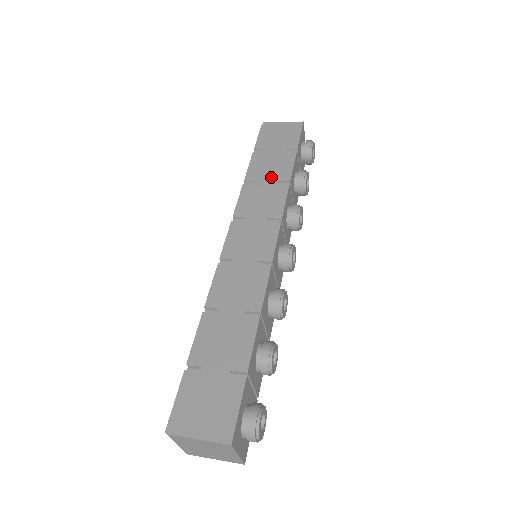
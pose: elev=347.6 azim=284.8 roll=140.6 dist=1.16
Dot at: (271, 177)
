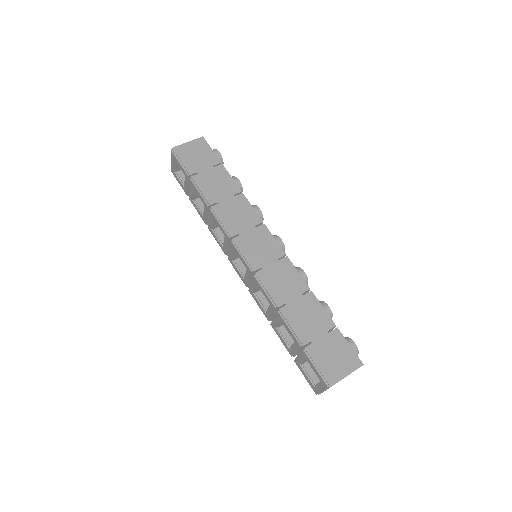
Dot at: (226, 194)
